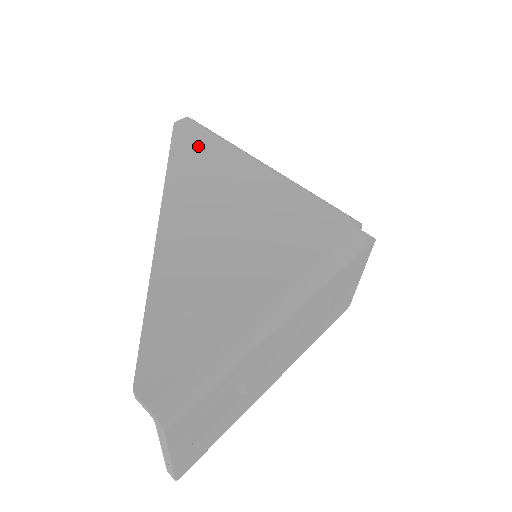
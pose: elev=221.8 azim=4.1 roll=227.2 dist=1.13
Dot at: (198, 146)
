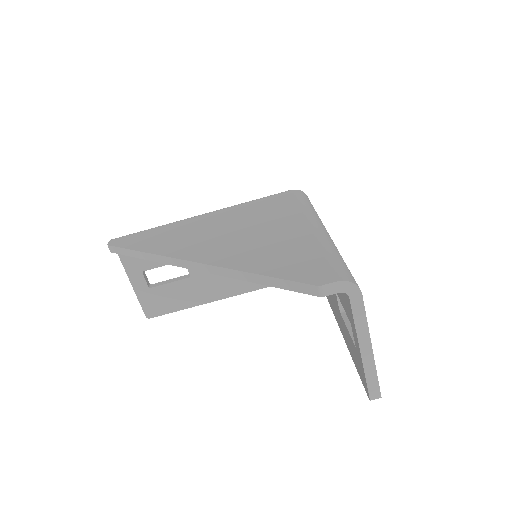
Dot at: (145, 237)
